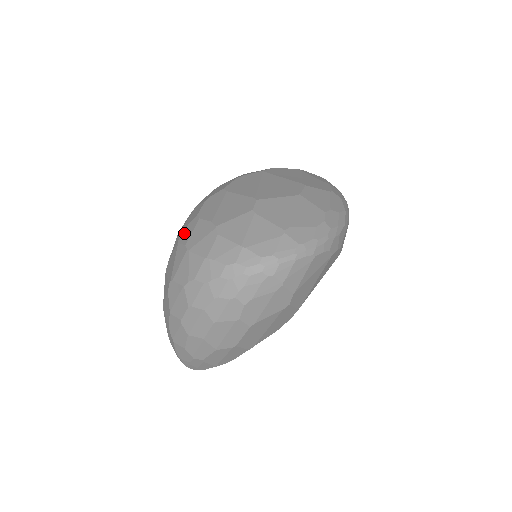
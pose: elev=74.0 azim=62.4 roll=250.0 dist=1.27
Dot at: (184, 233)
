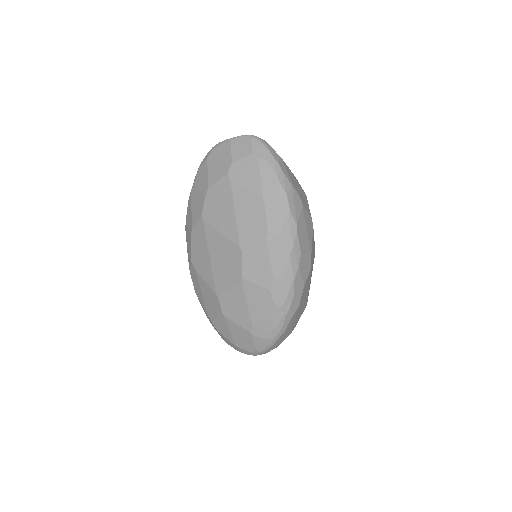
Dot at: occluded
